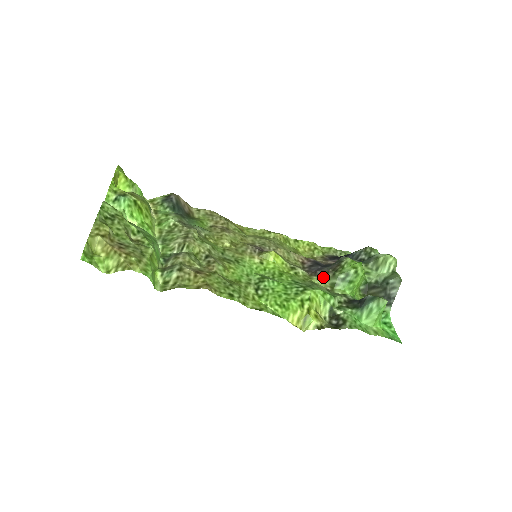
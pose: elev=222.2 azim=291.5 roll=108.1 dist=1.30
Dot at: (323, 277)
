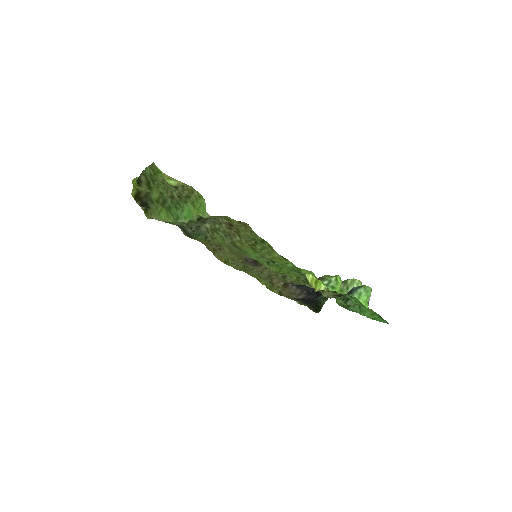
Dot at: occluded
